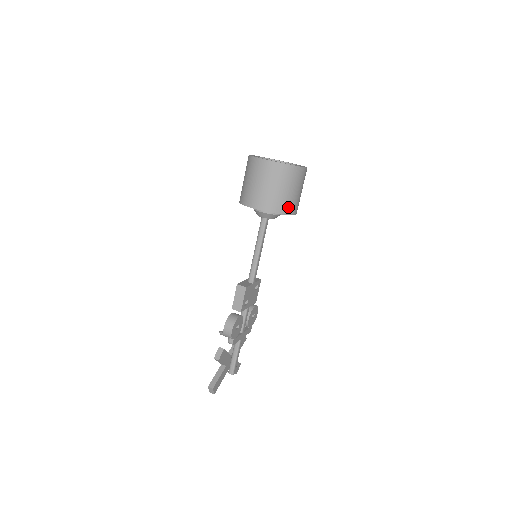
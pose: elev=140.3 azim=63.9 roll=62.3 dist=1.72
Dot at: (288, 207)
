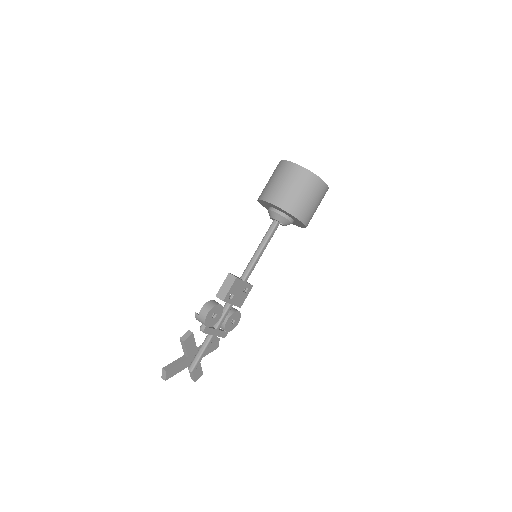
Dot at: (300, 212)
